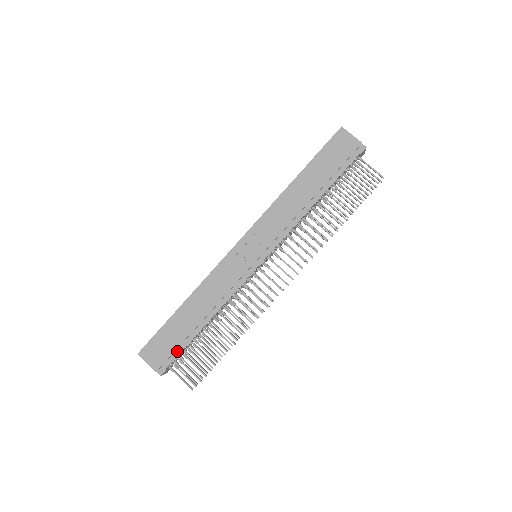
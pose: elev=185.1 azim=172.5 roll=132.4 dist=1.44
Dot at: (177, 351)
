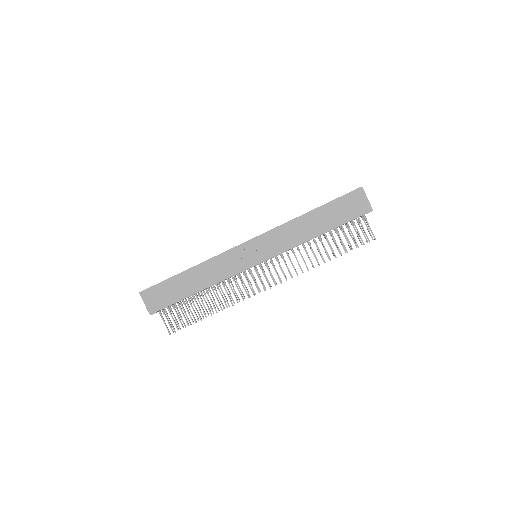
Dot at: (169, 302)
